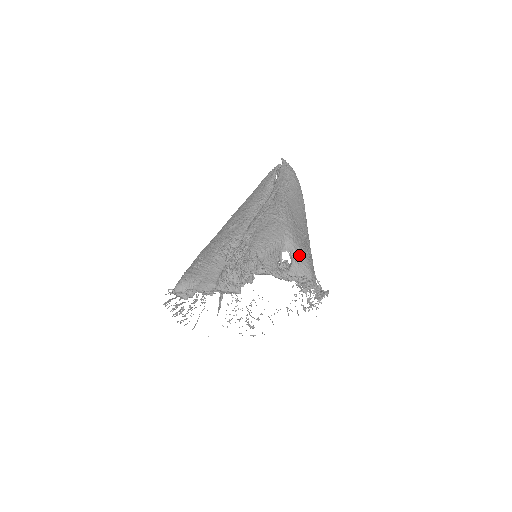
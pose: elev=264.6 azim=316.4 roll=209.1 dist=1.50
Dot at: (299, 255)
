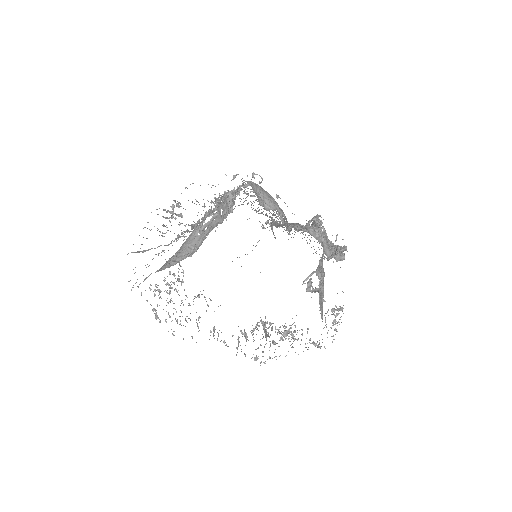
Dot at: (323, 290)
